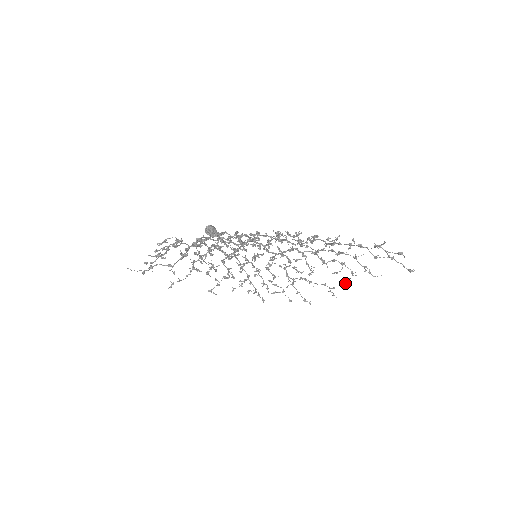
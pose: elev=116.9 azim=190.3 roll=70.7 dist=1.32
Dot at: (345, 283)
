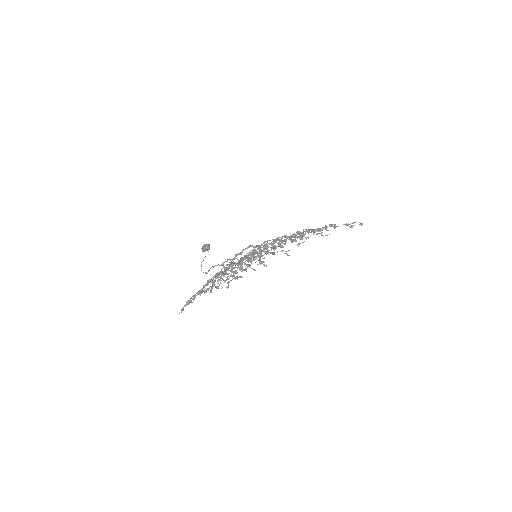
Dot at: (297, 245)
